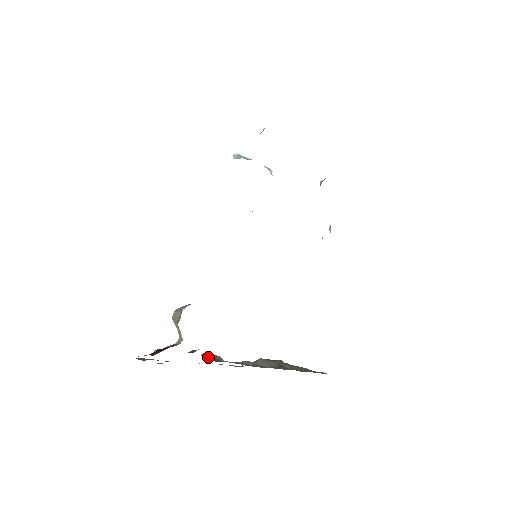
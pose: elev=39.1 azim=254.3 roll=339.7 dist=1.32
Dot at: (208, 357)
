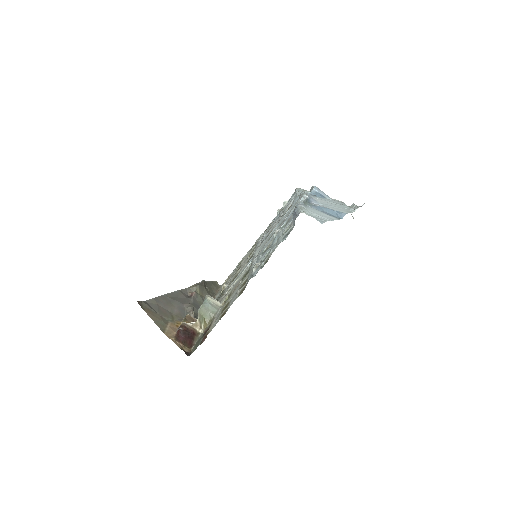
Dot at: occluded
